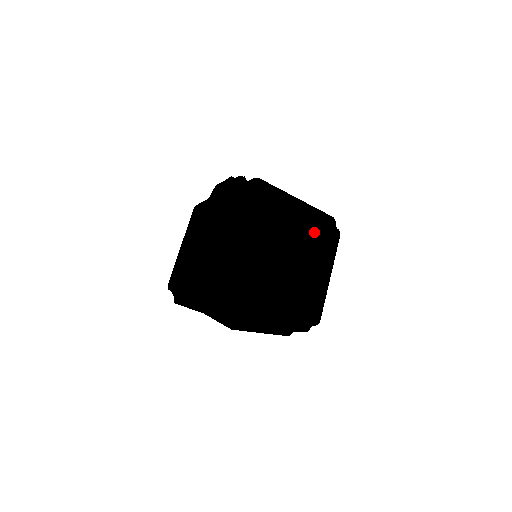
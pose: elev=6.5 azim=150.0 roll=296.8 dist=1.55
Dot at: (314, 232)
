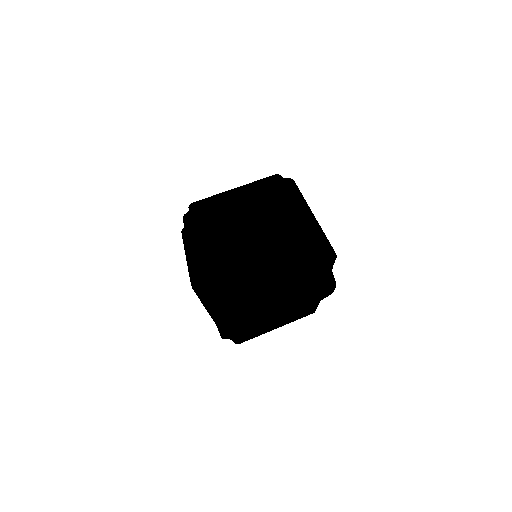
Dot at: occluded
